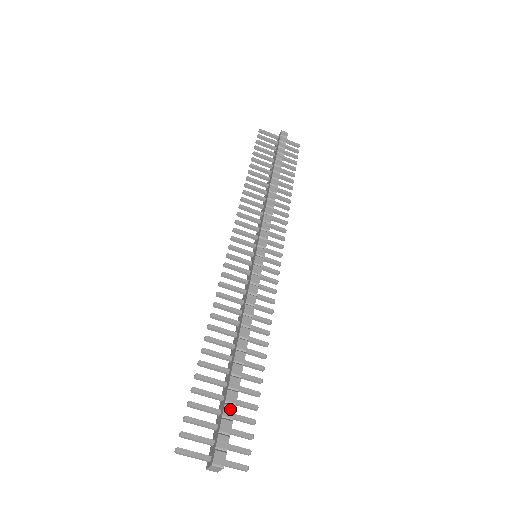
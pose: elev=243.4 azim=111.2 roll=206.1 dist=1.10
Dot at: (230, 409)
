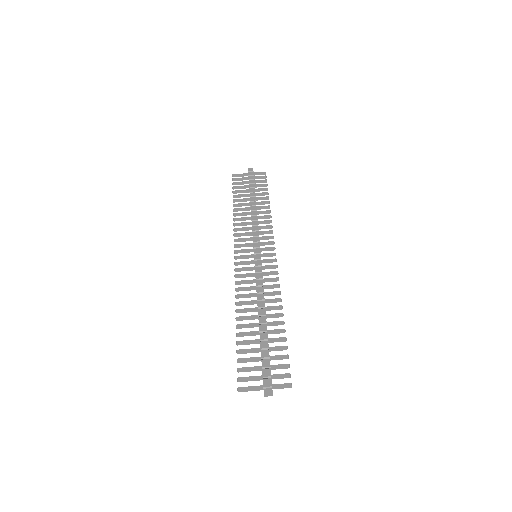
Dot at: (265, 352)
